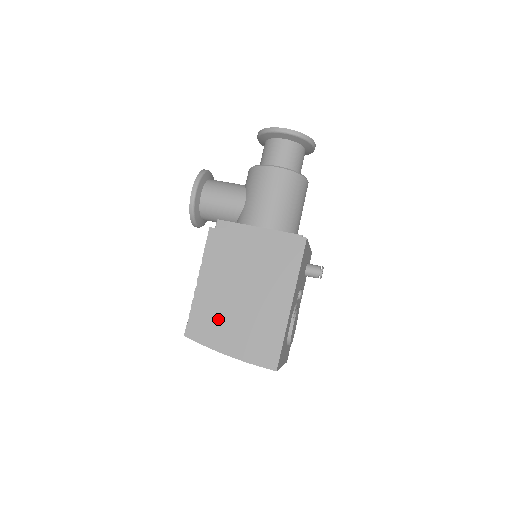
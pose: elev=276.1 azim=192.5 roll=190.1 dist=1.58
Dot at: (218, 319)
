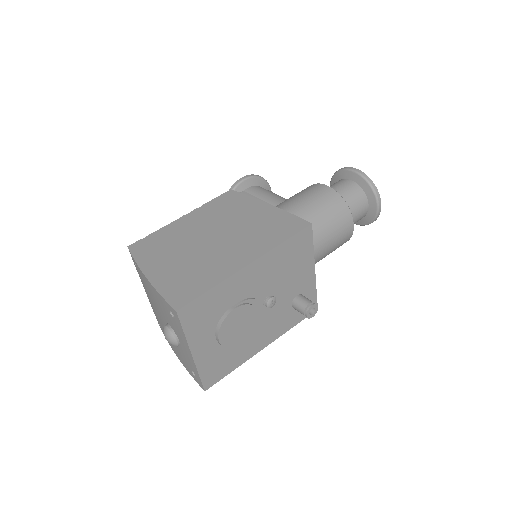
Dot at: (169, 247)
